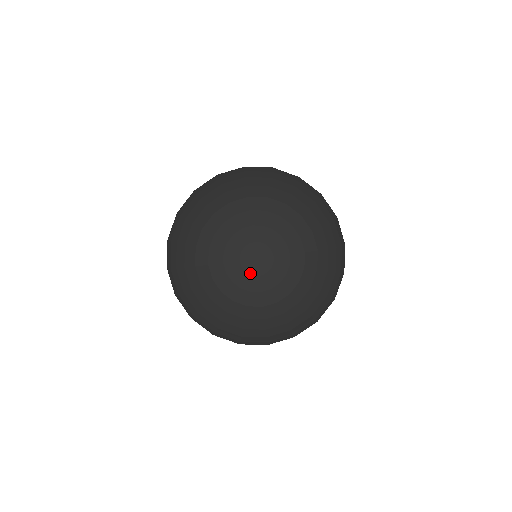
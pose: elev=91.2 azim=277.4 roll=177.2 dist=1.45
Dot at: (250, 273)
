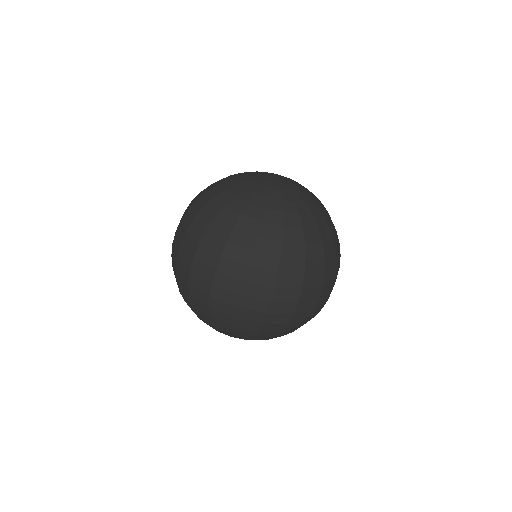
Dot at: (269, 178)
